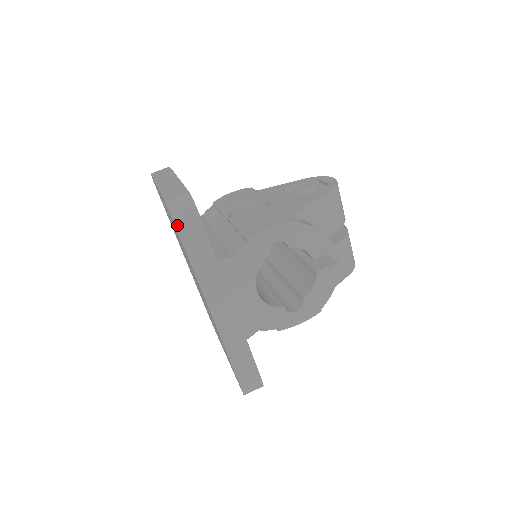
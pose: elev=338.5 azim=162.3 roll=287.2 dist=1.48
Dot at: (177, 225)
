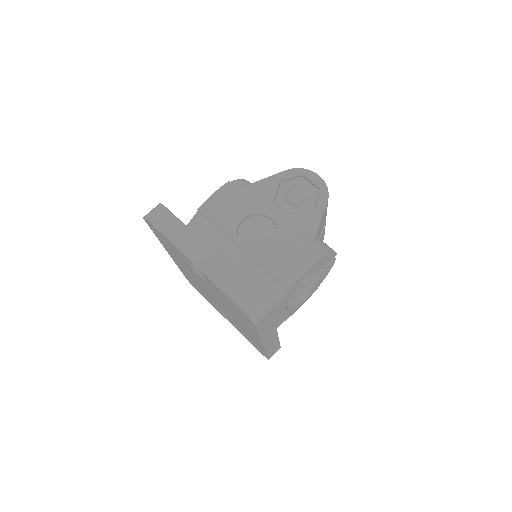
Dot at: (256, 324)
